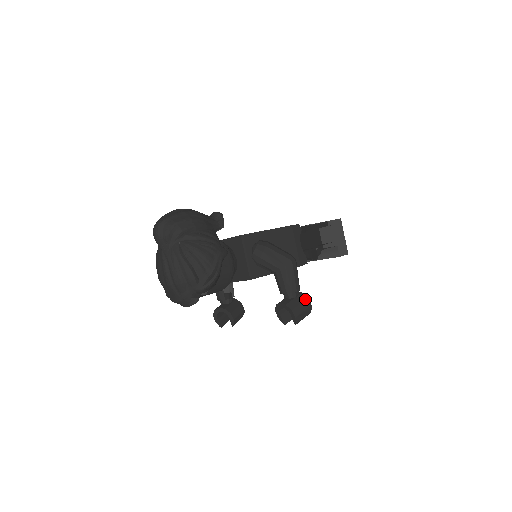
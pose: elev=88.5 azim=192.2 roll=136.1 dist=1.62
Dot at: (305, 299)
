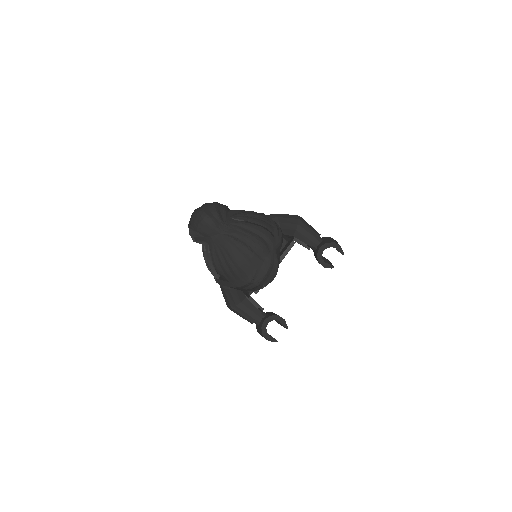
Dot at: (329, 237)
